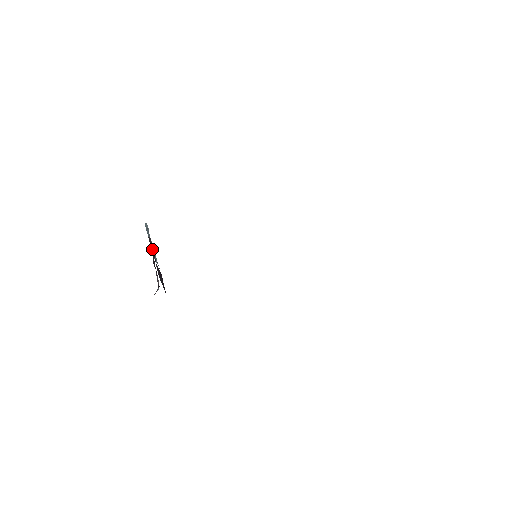
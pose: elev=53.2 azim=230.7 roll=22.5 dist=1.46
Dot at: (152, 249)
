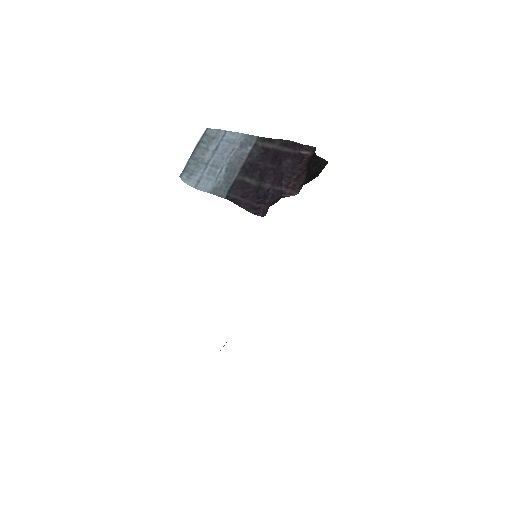
Dot at: (291, 151)
